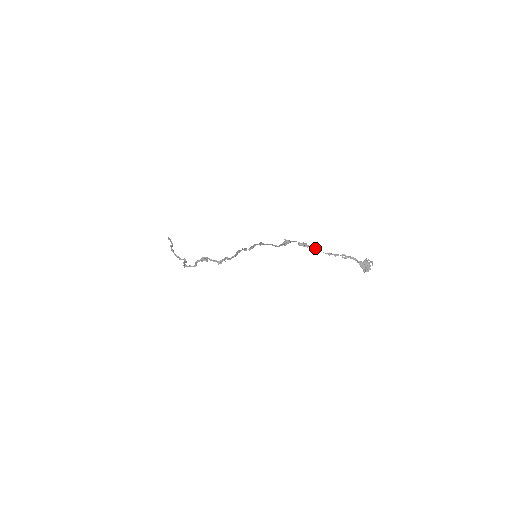
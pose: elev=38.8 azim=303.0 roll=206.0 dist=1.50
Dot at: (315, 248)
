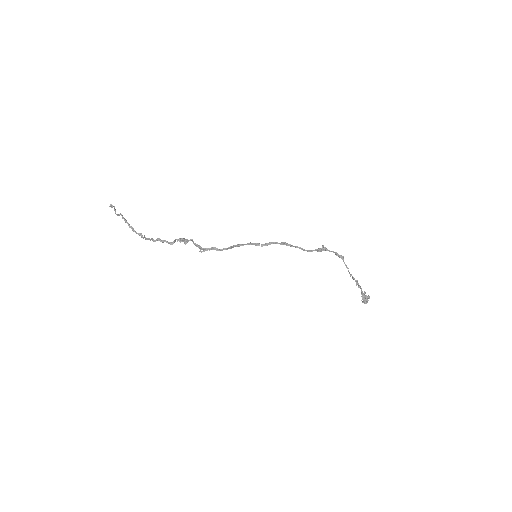
Dot at: occluded
